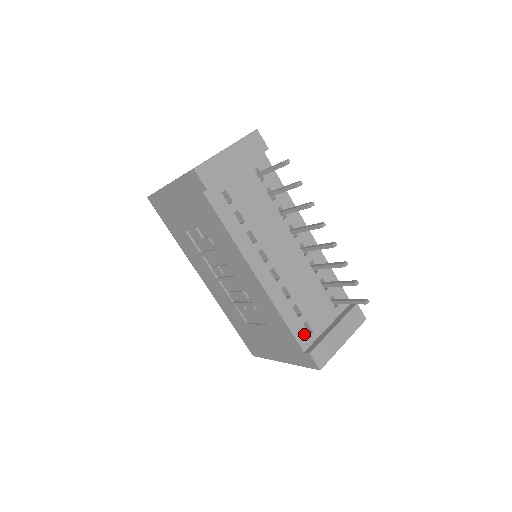
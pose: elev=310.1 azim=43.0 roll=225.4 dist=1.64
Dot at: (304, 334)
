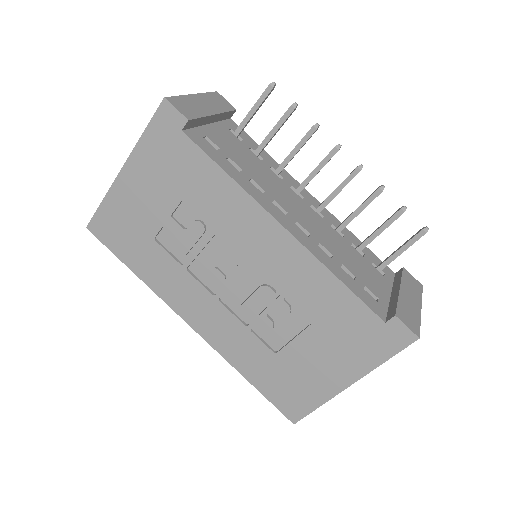
Dot at: (372, 301)
